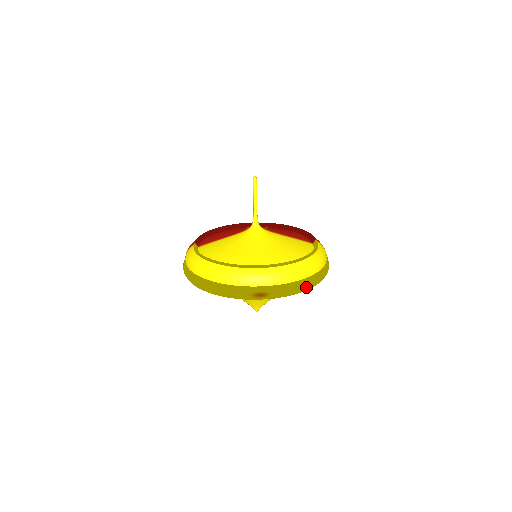
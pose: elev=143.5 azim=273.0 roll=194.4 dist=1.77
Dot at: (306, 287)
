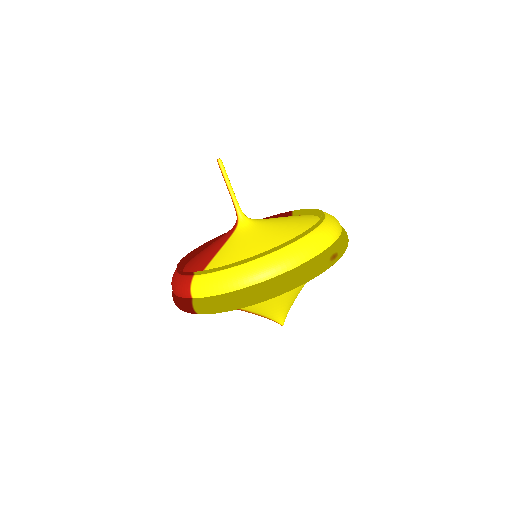
Dot at: occluded
